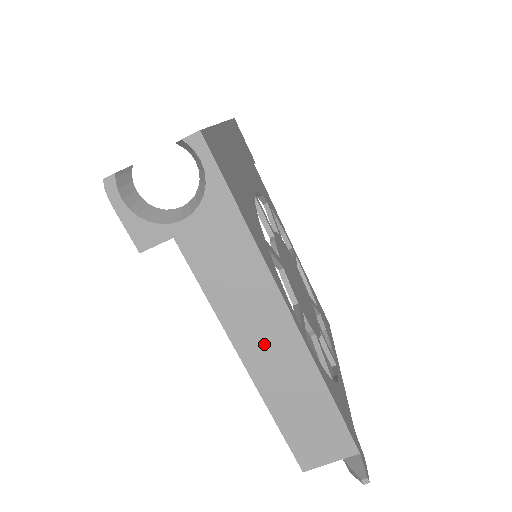
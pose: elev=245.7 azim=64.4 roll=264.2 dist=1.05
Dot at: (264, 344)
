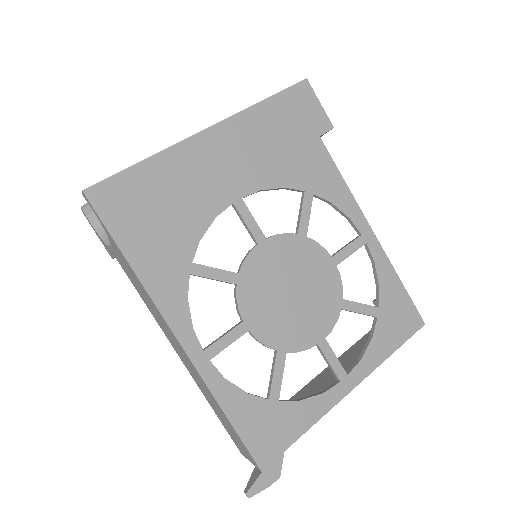
Dot at: (179, 351)
